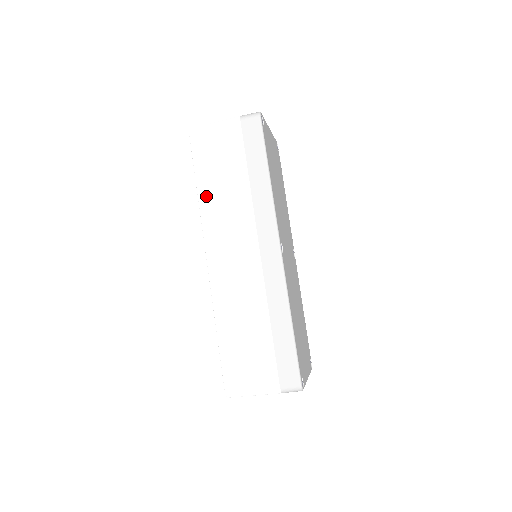
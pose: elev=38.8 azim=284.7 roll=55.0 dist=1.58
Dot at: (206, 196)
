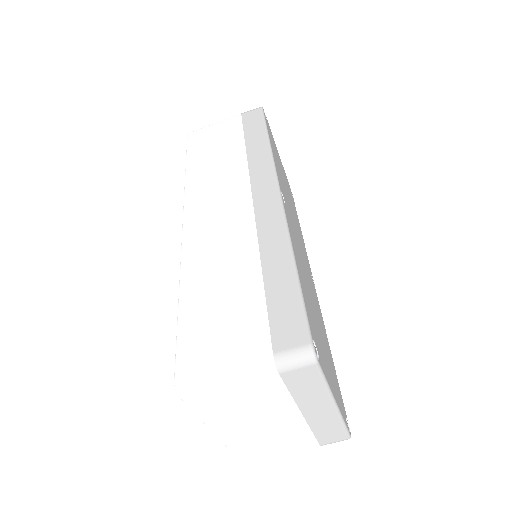
Dot at: (194, 171)
